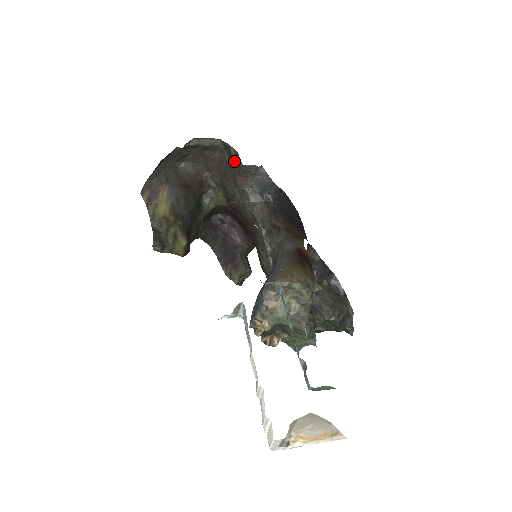
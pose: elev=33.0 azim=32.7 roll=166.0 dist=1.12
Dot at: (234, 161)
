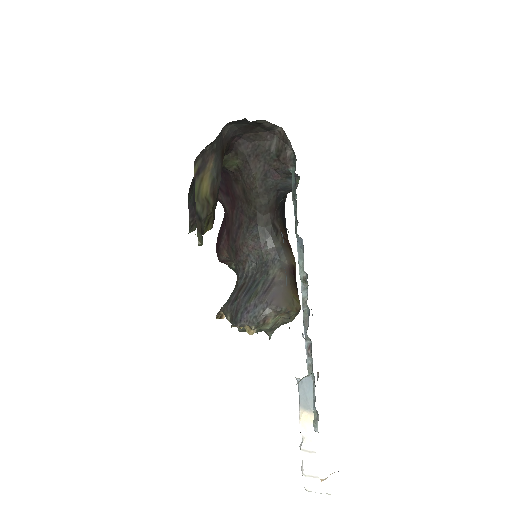
Dot at: (282, 158)
